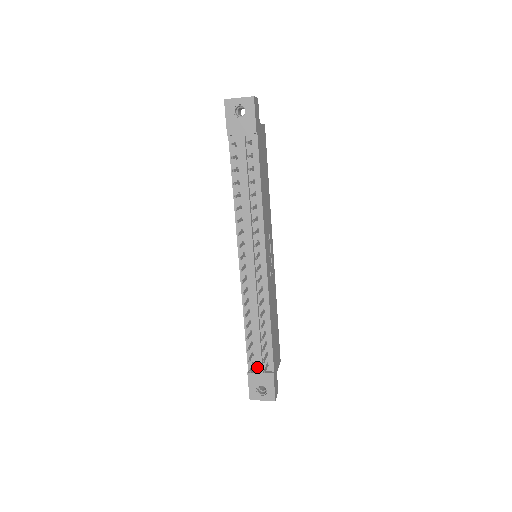
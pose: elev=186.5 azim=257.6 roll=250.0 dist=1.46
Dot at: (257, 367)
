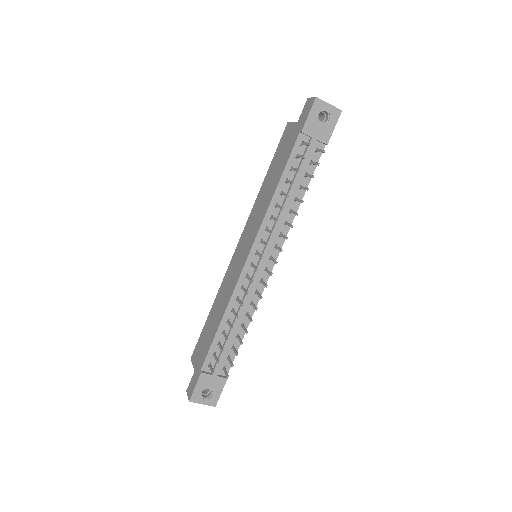
Dot at: (214, 369)
